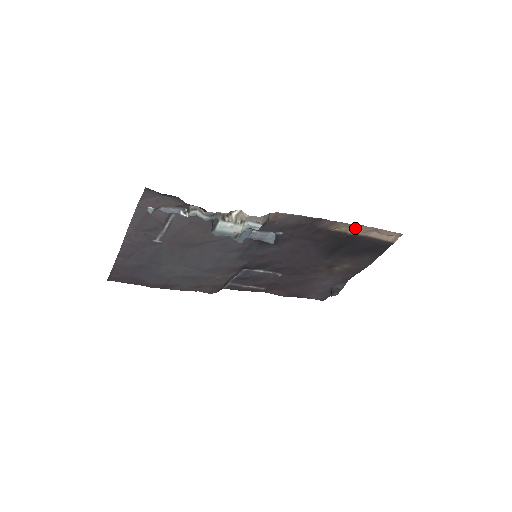
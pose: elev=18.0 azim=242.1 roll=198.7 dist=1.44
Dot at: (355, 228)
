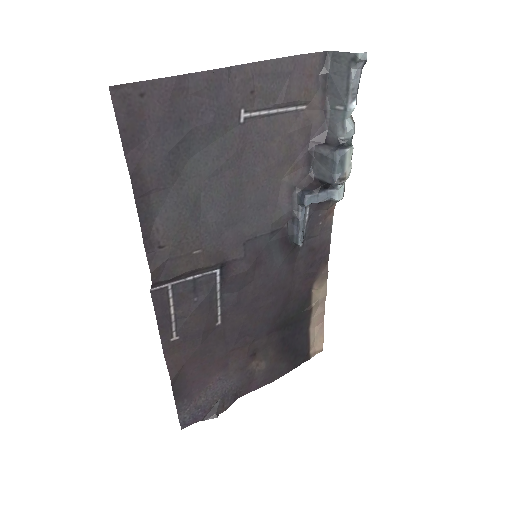
Dot at: (317, 306)
